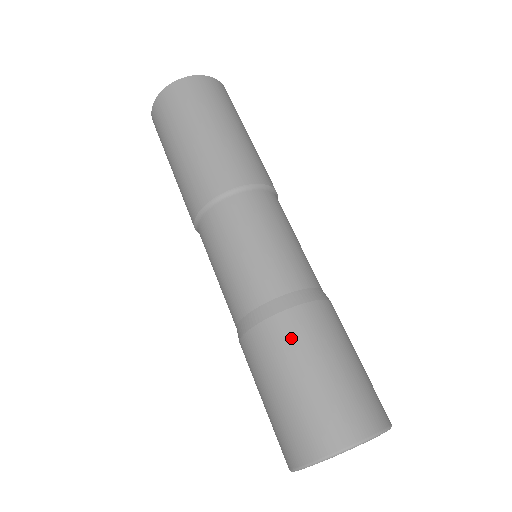
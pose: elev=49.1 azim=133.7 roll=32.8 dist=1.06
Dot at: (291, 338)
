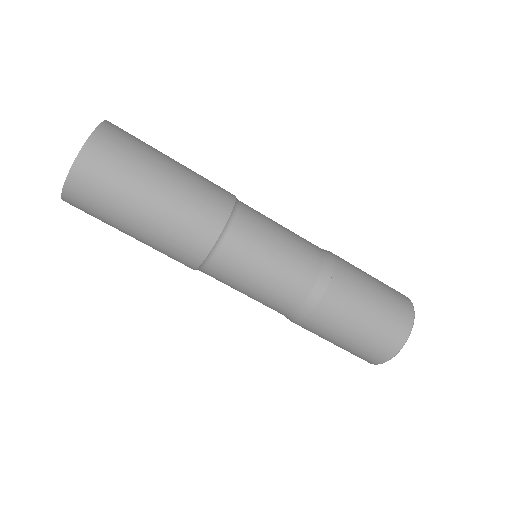
Dot at: (326, 324)
